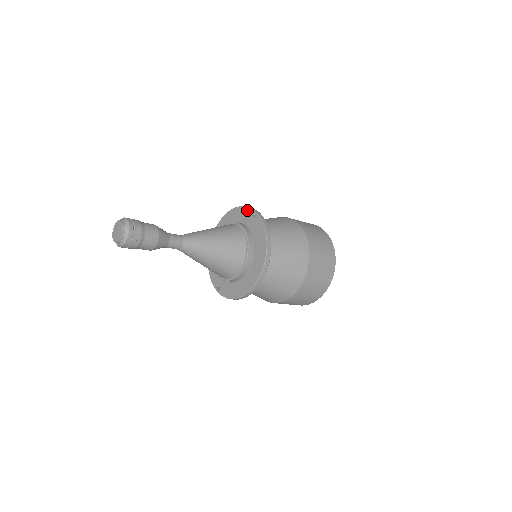
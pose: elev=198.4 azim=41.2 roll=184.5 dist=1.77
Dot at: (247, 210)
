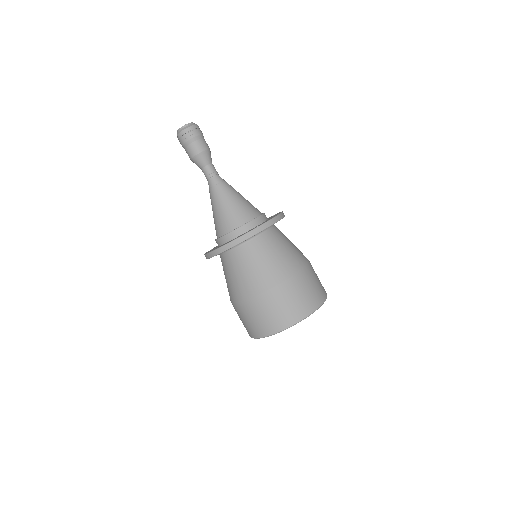
Dot at: occluded
